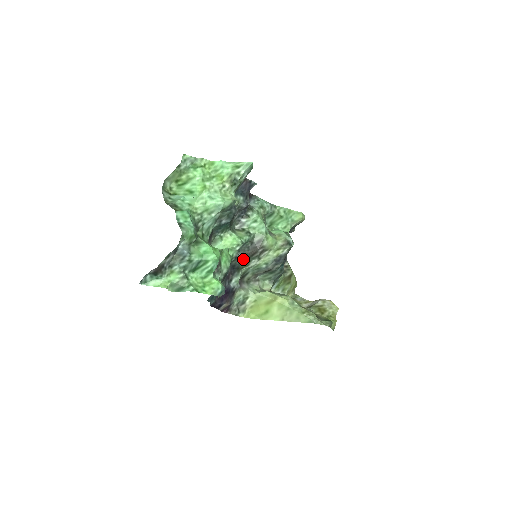
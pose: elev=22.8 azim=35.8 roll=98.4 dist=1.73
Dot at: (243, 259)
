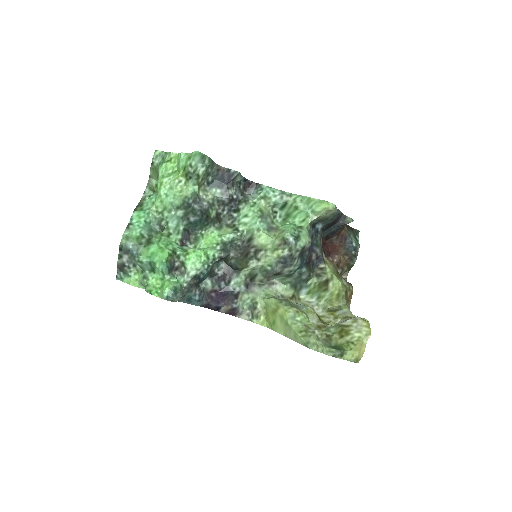
Dot at: (238, 259)
